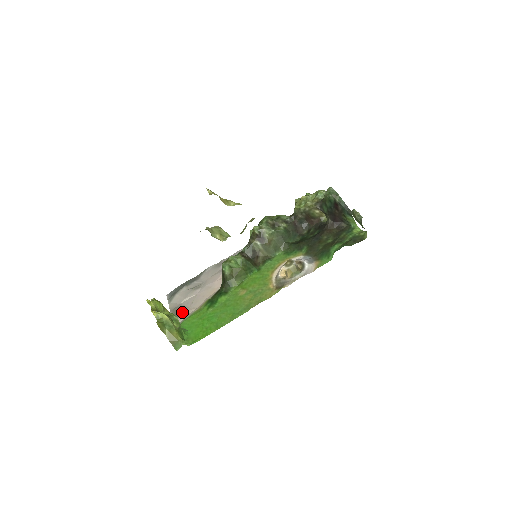
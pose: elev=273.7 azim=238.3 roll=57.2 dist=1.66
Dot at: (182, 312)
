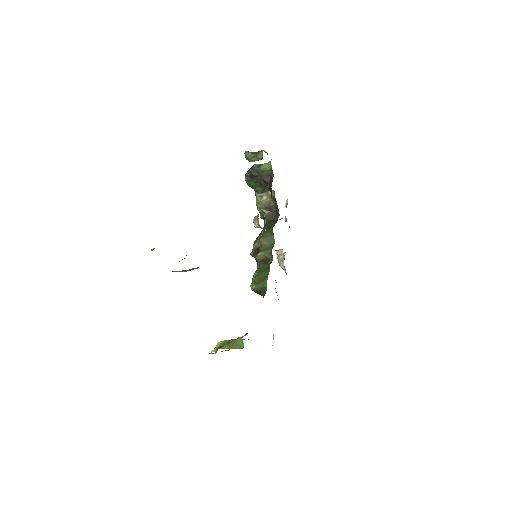
Dot at: occluded
